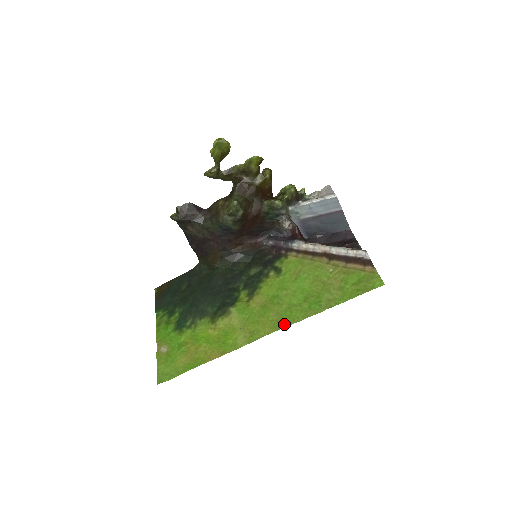
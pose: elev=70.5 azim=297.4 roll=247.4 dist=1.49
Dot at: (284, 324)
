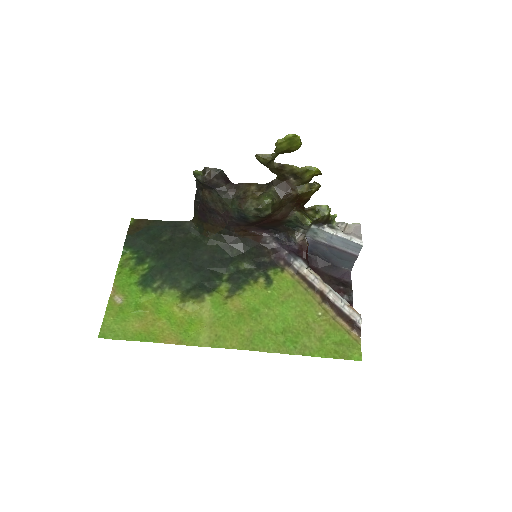
Dot at: (253, 347)
